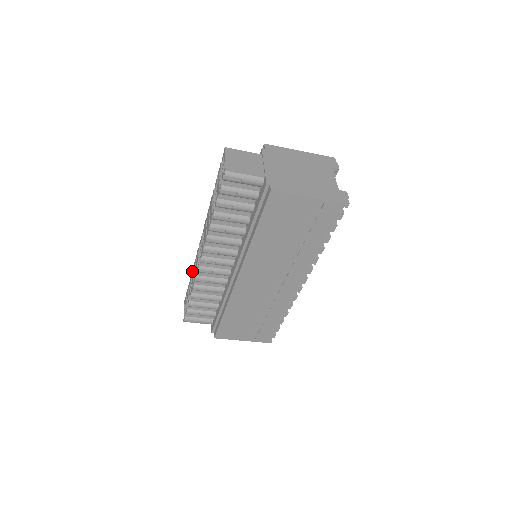
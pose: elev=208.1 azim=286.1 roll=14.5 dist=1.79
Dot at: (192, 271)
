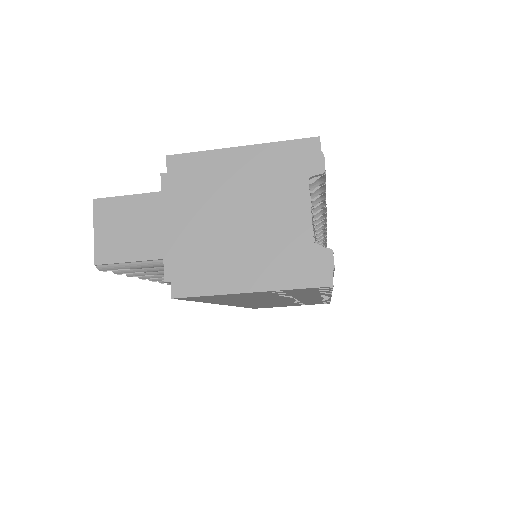
Dot at: occluded
